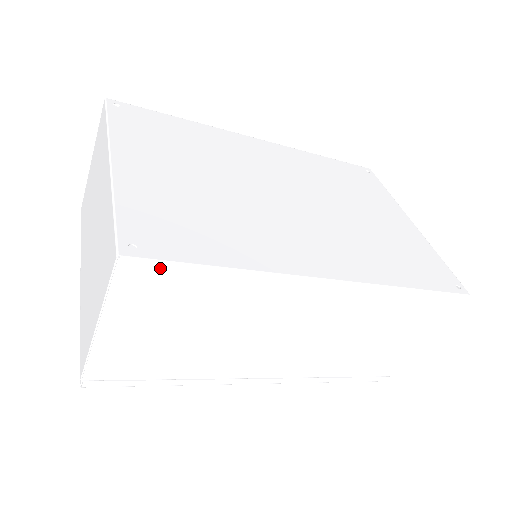
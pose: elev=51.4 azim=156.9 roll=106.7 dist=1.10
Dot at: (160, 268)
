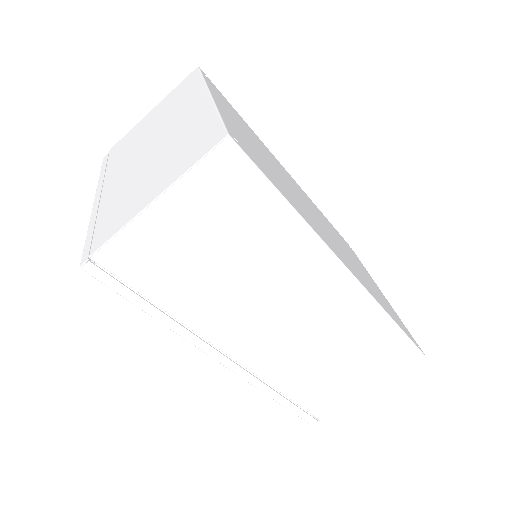
Dot at: (248, 169)
